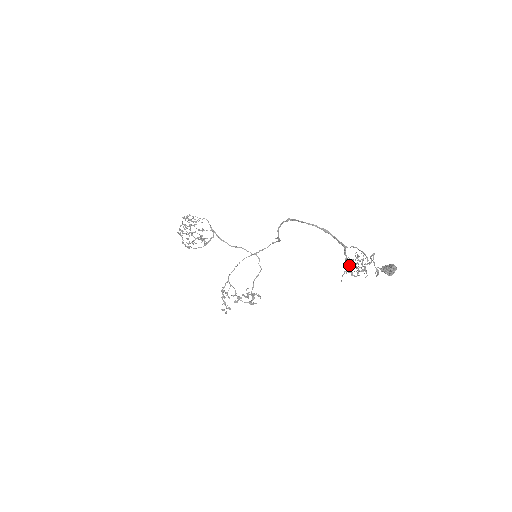
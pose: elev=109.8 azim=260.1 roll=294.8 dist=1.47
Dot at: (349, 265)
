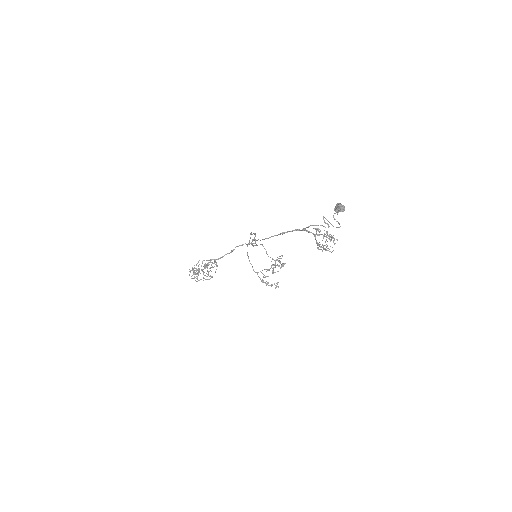
Dot at: occluded
